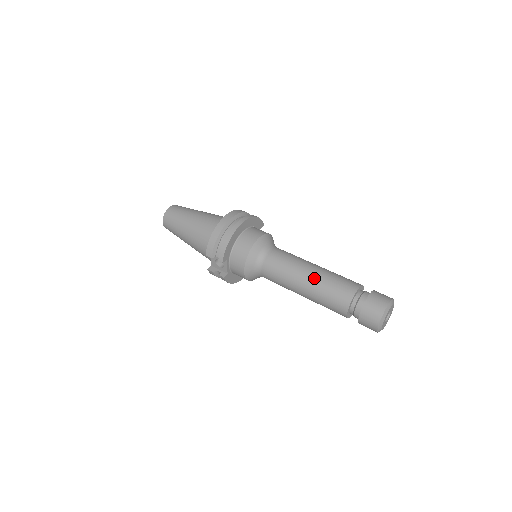
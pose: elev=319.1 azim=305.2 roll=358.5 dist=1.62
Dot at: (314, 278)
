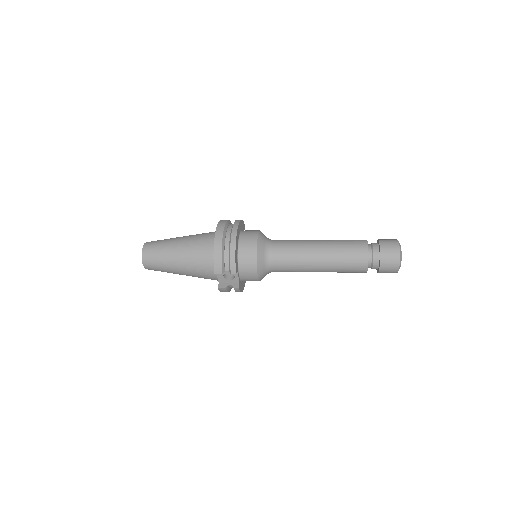
Dot at: (326, 251)
